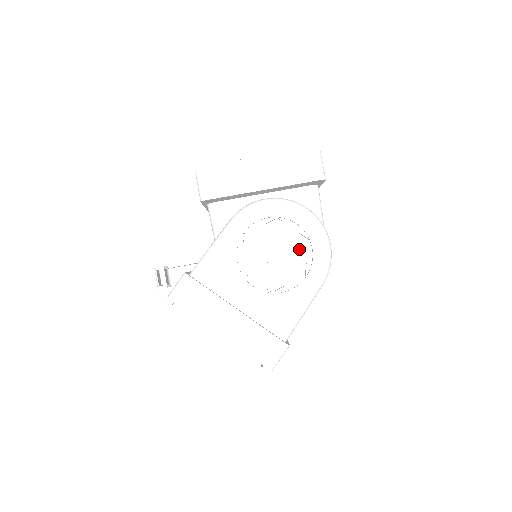
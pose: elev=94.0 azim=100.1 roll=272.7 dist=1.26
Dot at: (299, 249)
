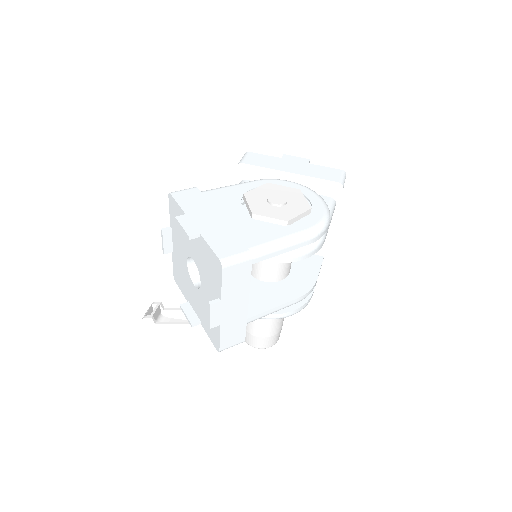
Dot at: (300, 205)
